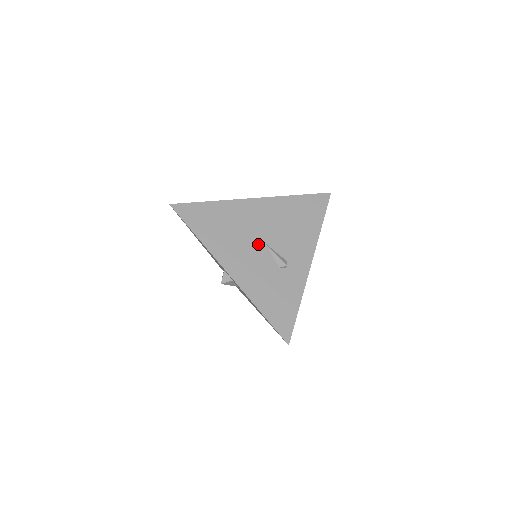
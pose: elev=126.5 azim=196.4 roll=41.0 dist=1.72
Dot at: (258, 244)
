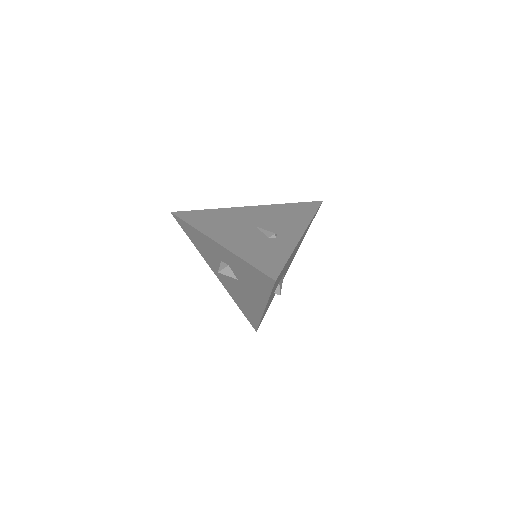
Dot at: (248, 227)
